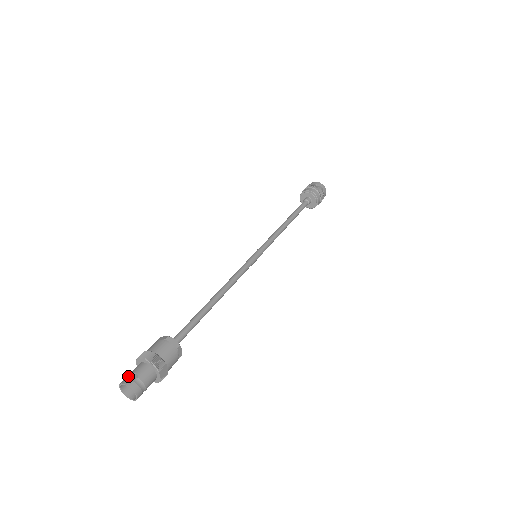
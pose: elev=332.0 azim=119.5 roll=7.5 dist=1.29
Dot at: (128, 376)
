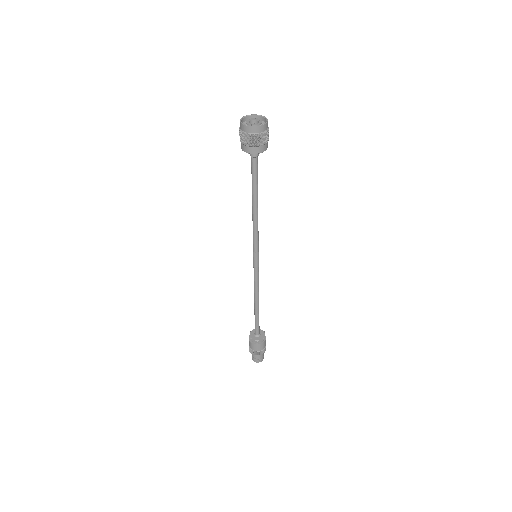
Dot at: (254, 359)
